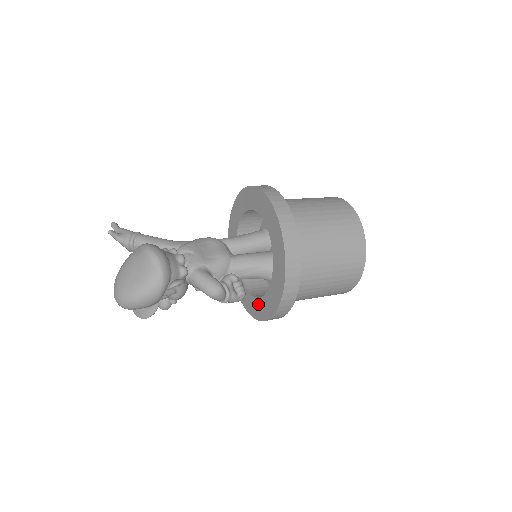
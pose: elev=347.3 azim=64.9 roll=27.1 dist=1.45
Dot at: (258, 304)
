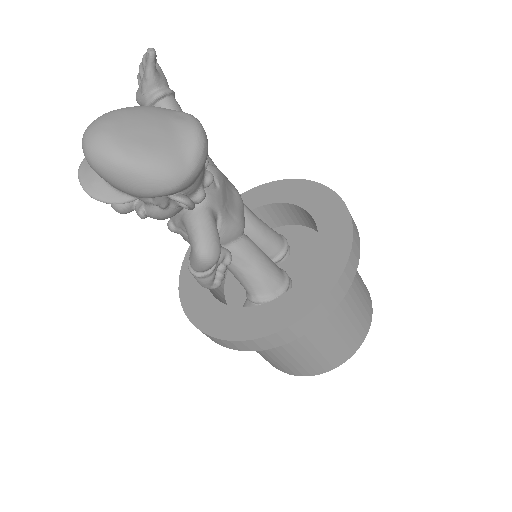
Dot at: (212, 307)
